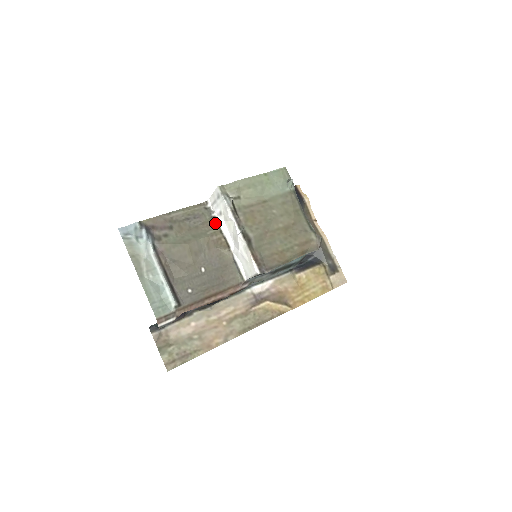
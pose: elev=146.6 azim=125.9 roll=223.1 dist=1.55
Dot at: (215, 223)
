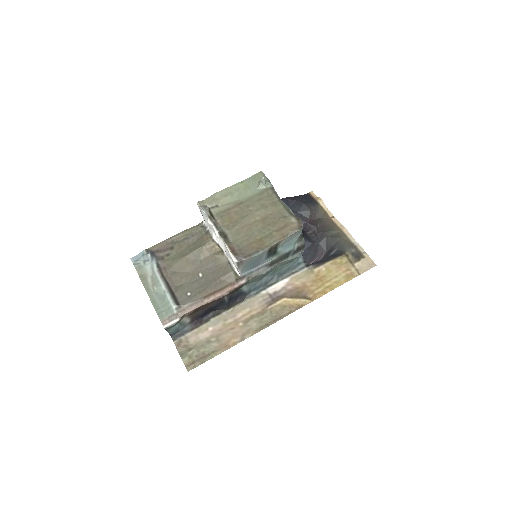
Dot at: (208, 235)
